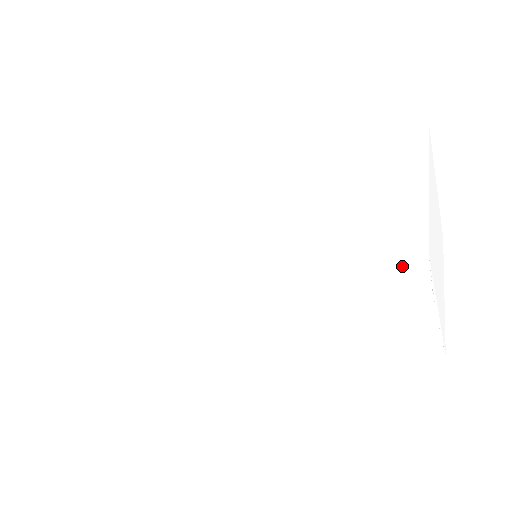
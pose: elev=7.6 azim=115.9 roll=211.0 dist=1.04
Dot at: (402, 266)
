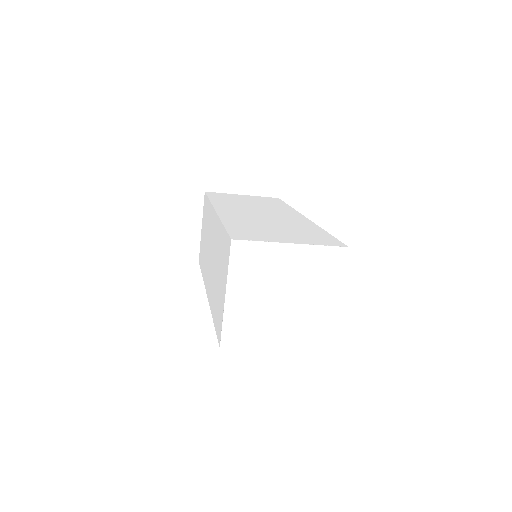
Dot at: occluded
